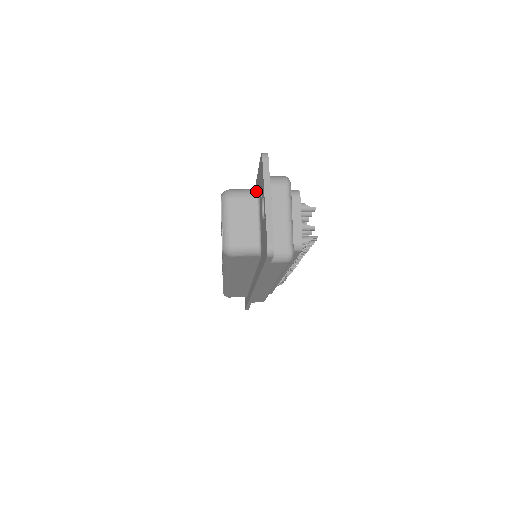
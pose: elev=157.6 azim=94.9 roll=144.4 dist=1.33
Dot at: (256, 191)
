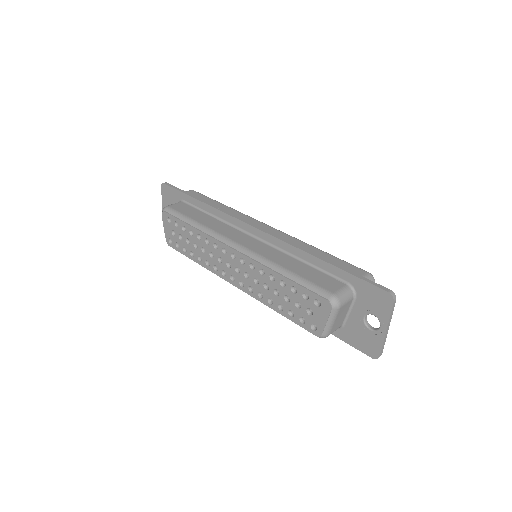
Dot at: (353, 293)
